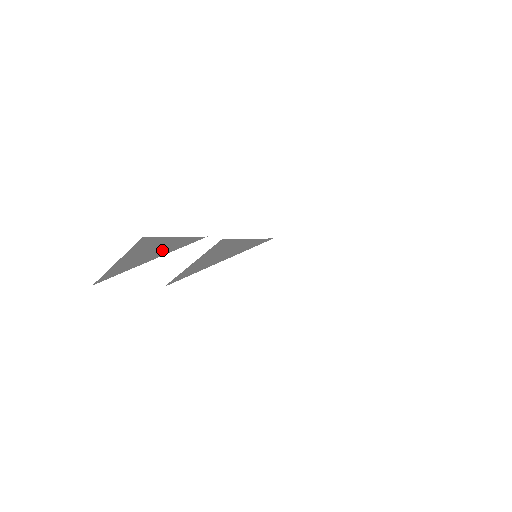
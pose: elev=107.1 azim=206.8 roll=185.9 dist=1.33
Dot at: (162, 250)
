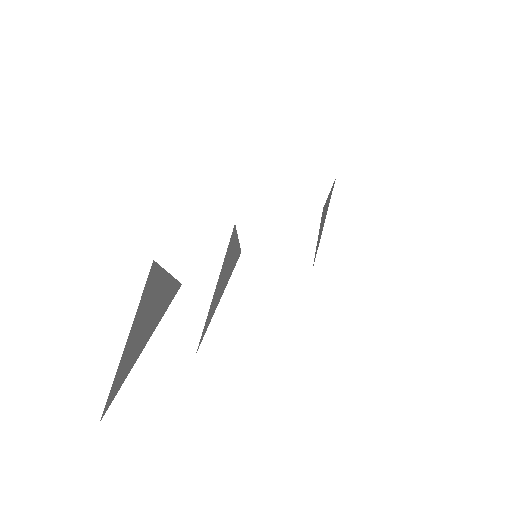
Dot at: (157, 311)
